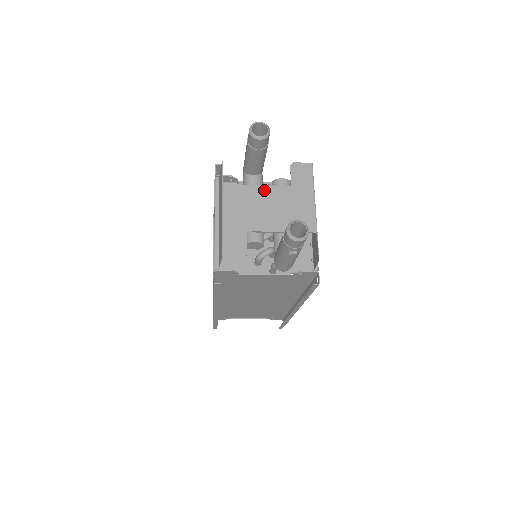
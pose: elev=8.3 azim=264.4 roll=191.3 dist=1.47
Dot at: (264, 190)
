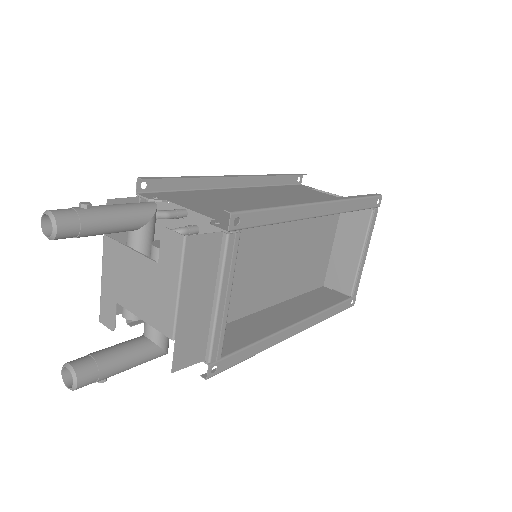
Dot at: (134, 257)
